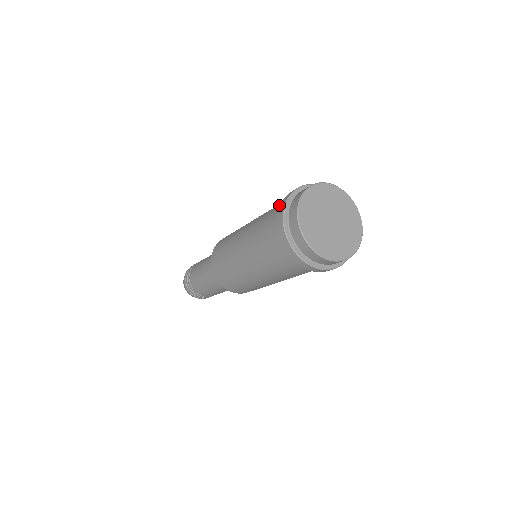
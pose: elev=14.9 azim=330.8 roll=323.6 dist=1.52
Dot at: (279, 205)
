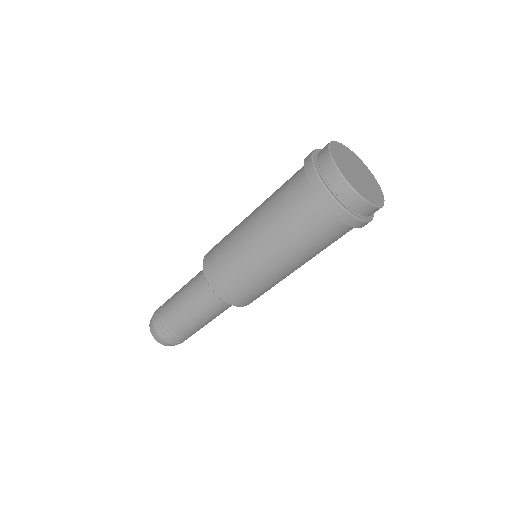
Dot at: (295, 186)
